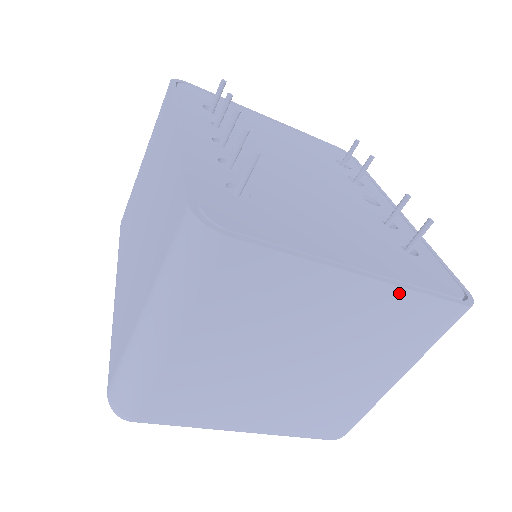
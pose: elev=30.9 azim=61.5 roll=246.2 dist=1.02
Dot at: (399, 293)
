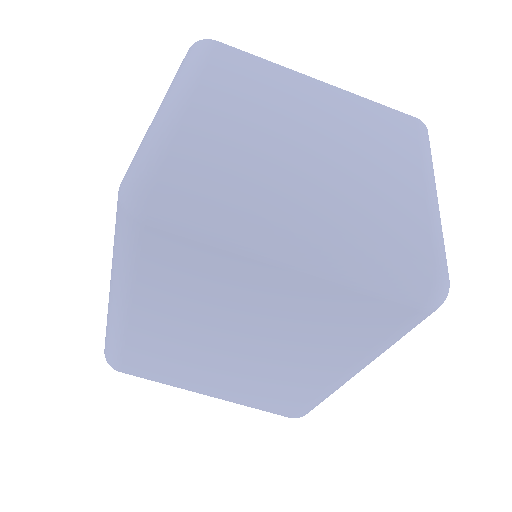
Dot at: (356, 98)
